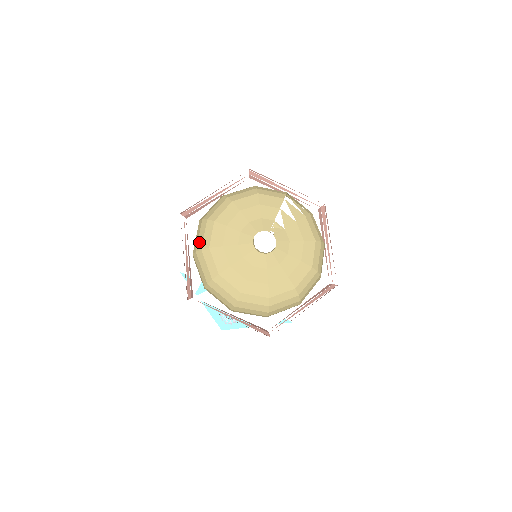
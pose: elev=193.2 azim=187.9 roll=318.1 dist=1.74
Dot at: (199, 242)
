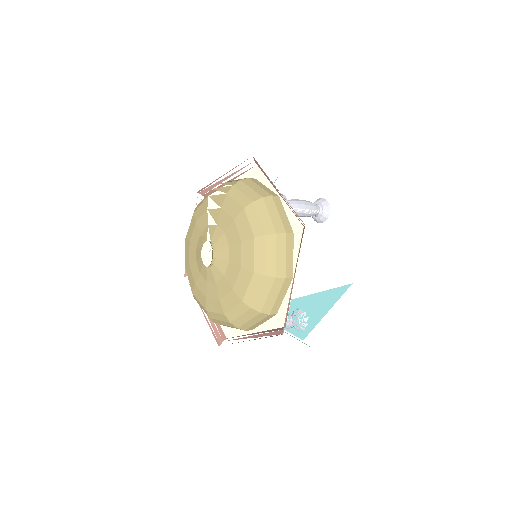
Dot at: occluded
